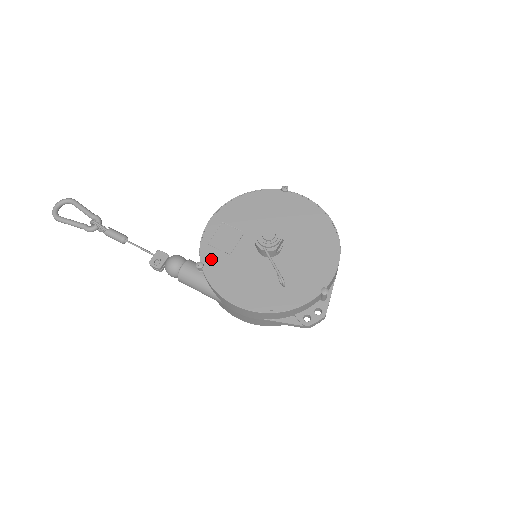
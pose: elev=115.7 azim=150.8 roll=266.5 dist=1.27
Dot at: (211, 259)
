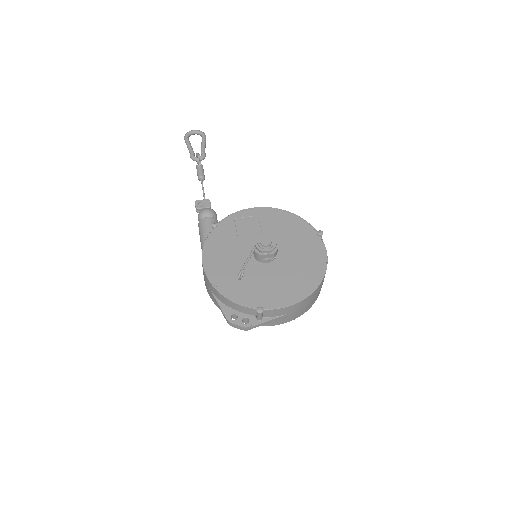
Dot at: (225, 228)
